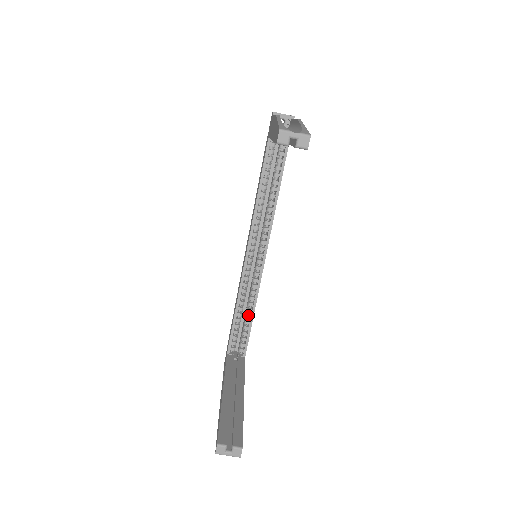
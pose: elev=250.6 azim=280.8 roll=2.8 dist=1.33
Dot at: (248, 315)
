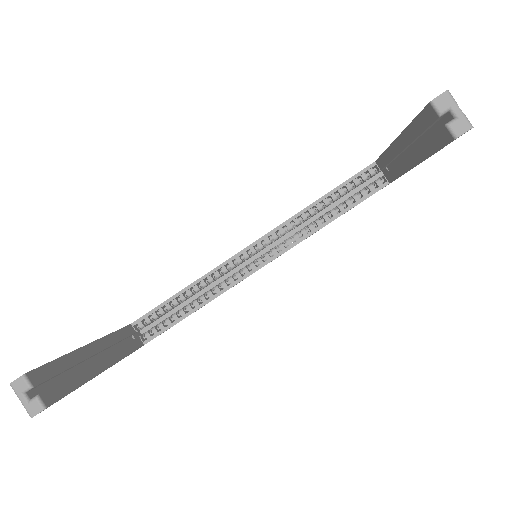
Dot at: (190, 306)
